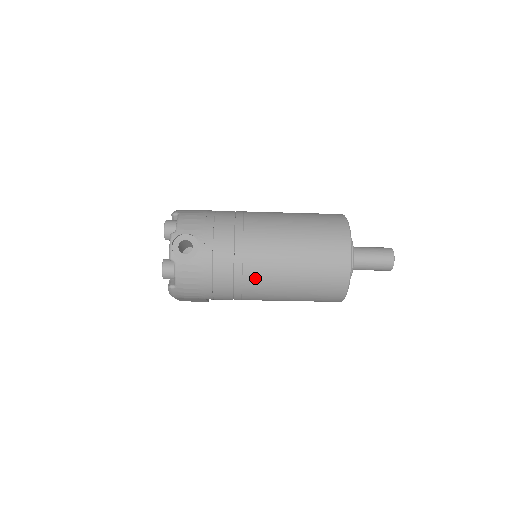
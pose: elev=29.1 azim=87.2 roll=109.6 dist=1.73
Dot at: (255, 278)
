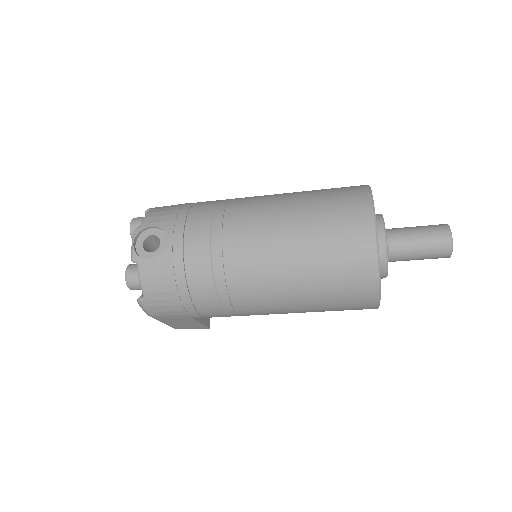
Dot at: (242, 276)
